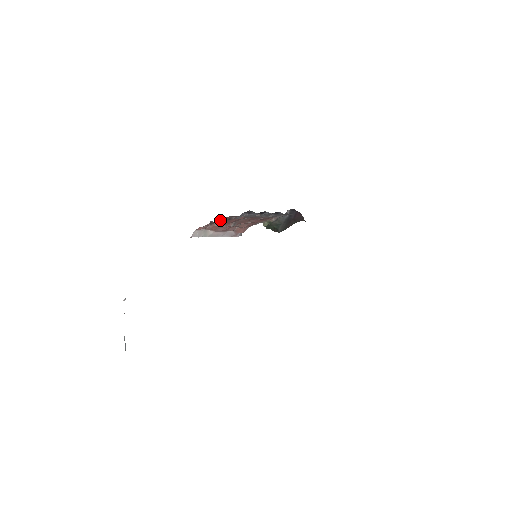
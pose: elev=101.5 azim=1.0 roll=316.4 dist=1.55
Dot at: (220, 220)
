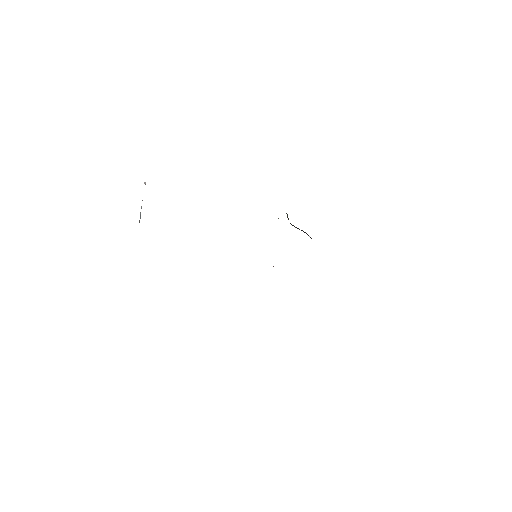
Dot at: occluded
